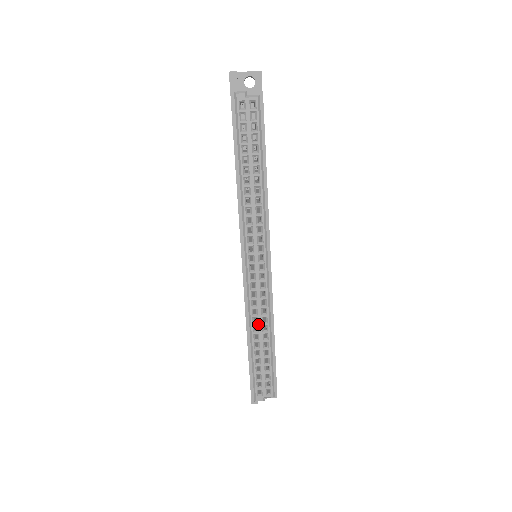
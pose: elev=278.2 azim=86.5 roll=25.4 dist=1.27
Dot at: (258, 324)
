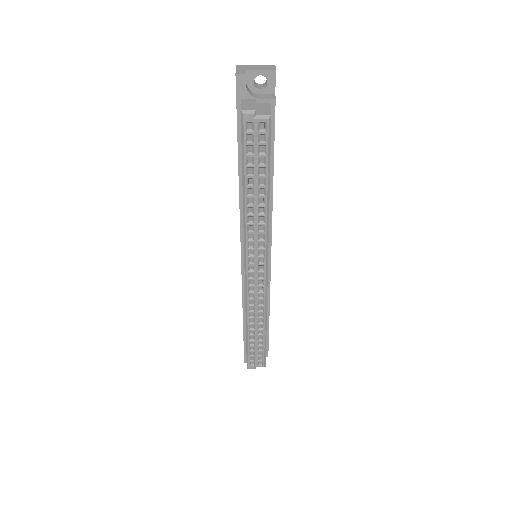
Dot at: (254, 318)
